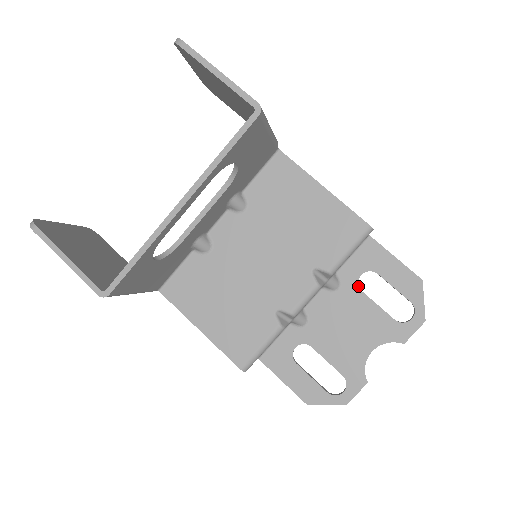
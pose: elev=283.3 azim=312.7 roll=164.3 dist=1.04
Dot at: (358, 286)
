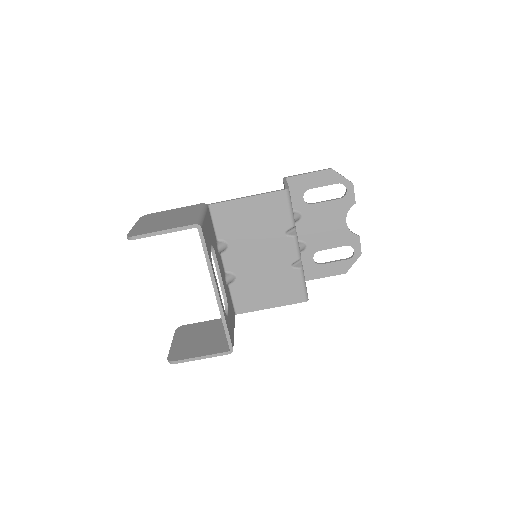
Dot at: (308, 204)
